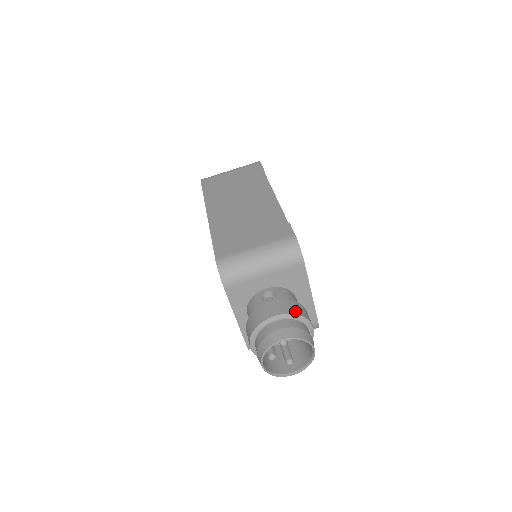
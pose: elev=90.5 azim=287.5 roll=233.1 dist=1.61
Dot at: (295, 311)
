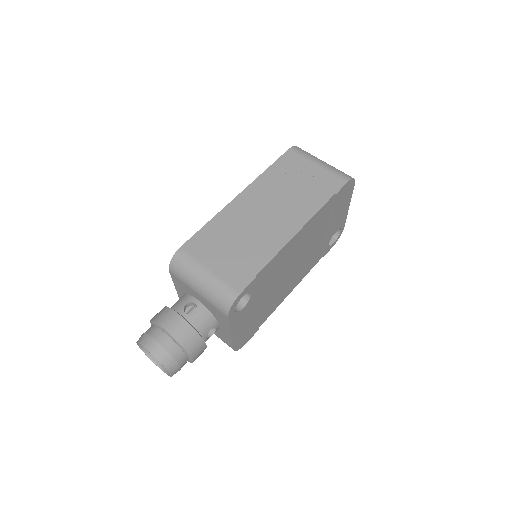
Dot at: (183, 341)
